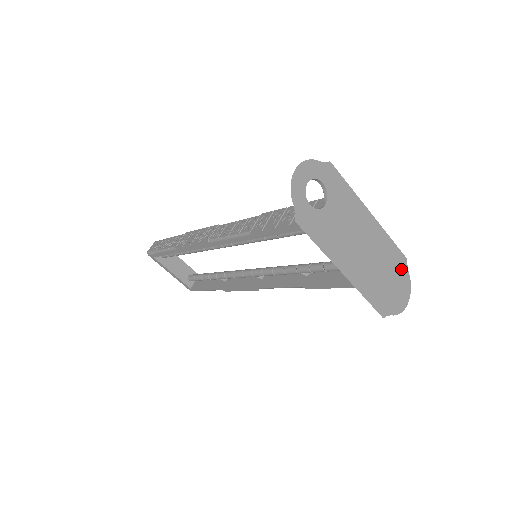
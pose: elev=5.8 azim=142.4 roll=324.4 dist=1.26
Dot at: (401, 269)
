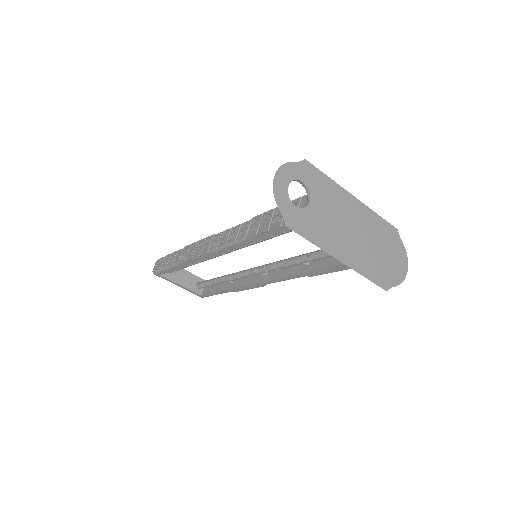
Dot at: (394, 241)
